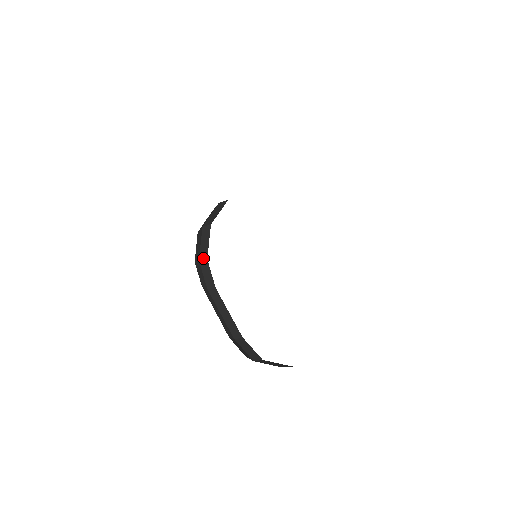
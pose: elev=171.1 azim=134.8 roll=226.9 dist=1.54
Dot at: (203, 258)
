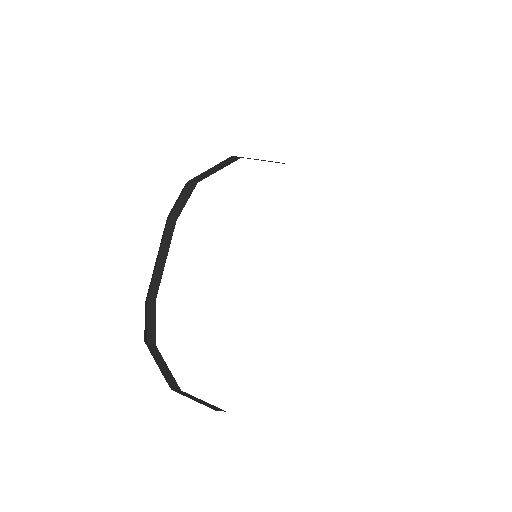
Dot at: (196, 180)
